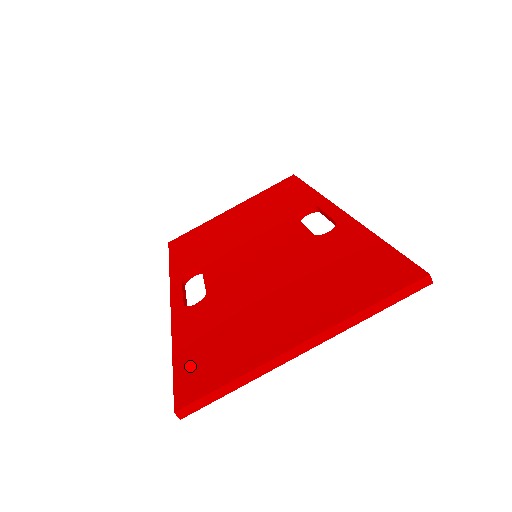
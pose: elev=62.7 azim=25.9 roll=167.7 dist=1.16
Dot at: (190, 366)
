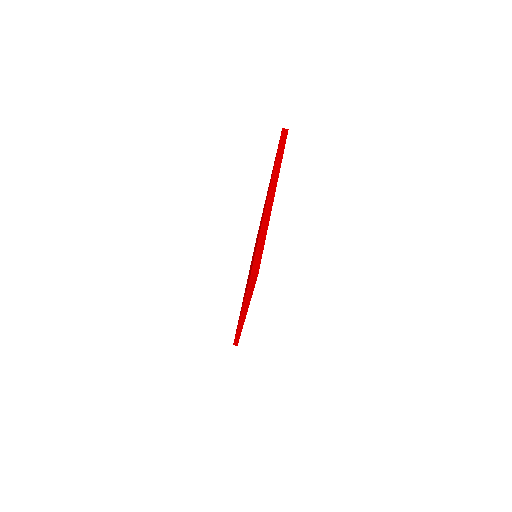
Dot at: occluded
